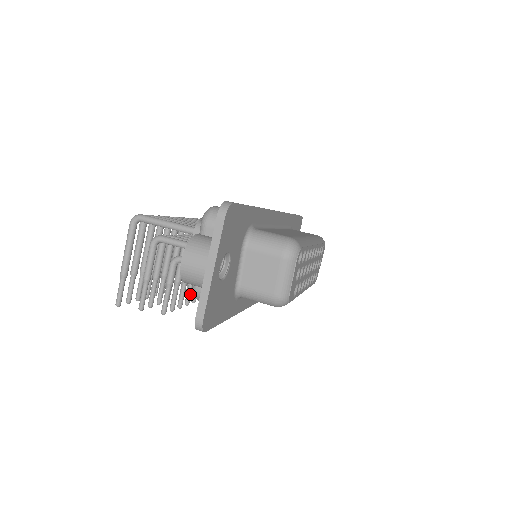
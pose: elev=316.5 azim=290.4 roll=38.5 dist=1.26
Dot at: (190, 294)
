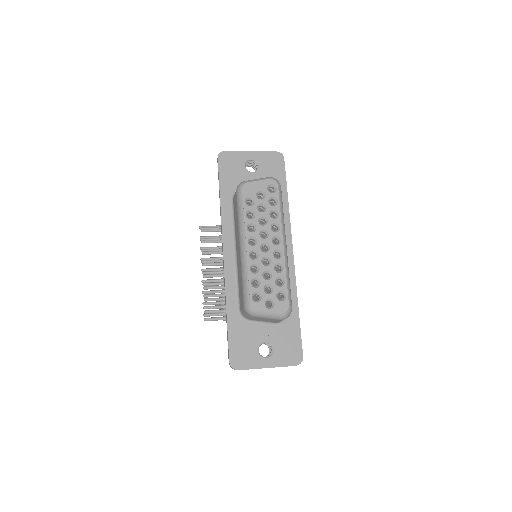
Dot at: (212, 263)
